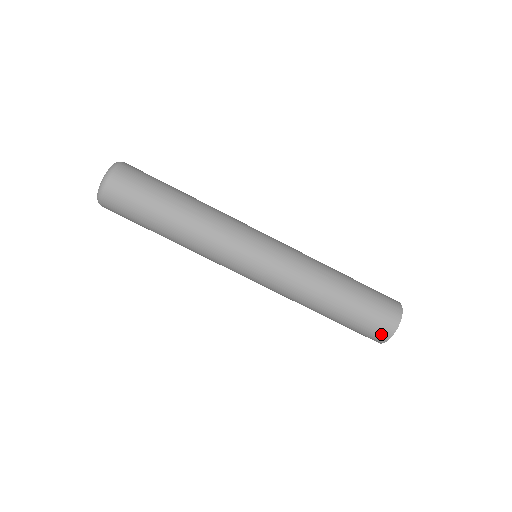
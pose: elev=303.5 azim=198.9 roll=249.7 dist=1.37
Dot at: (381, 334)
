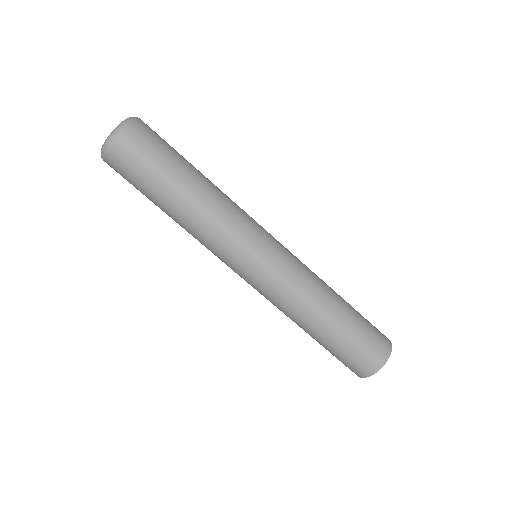
Dot at: (352, 370)
